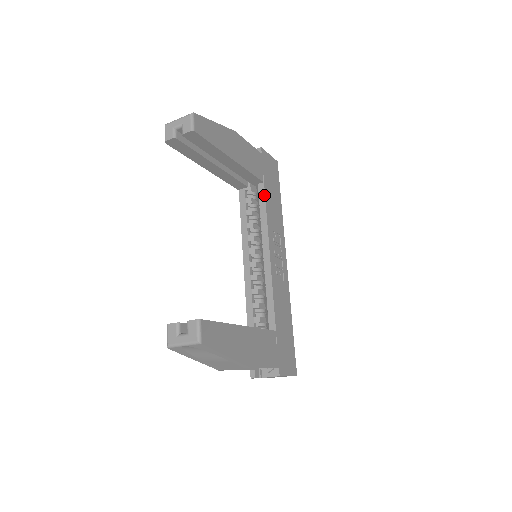
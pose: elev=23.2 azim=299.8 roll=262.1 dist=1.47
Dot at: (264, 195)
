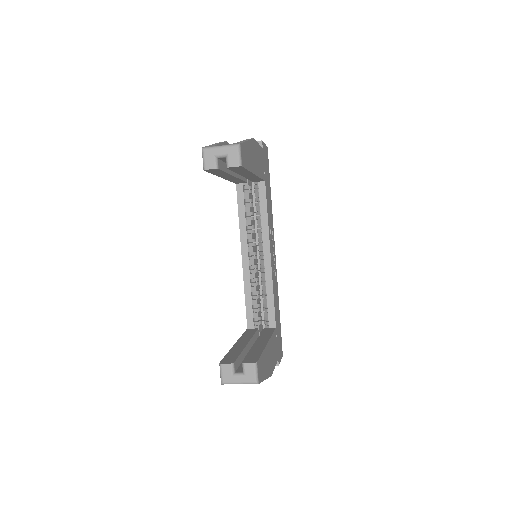
Dot at: (265, 195)
